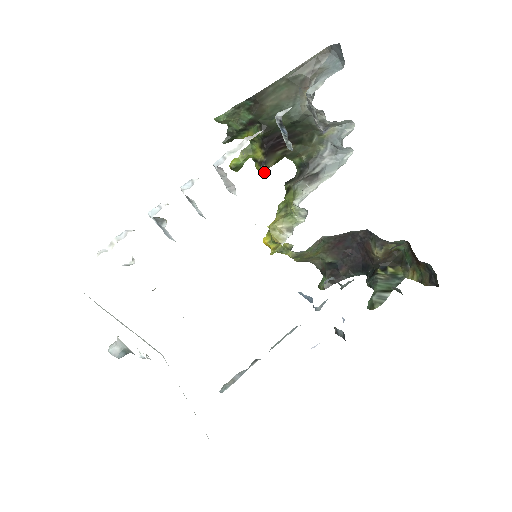
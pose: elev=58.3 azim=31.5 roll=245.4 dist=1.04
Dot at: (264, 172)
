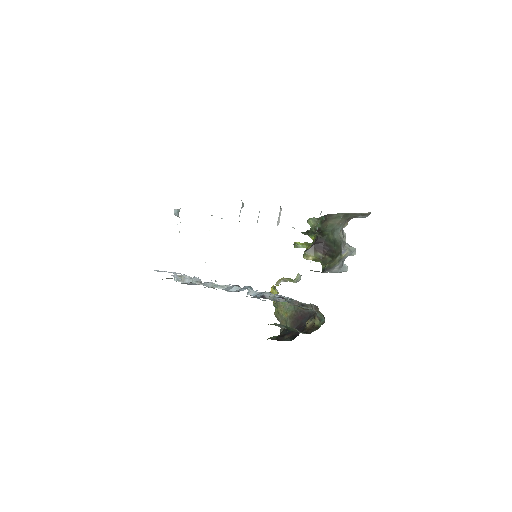
Dot at: (304, 254)
